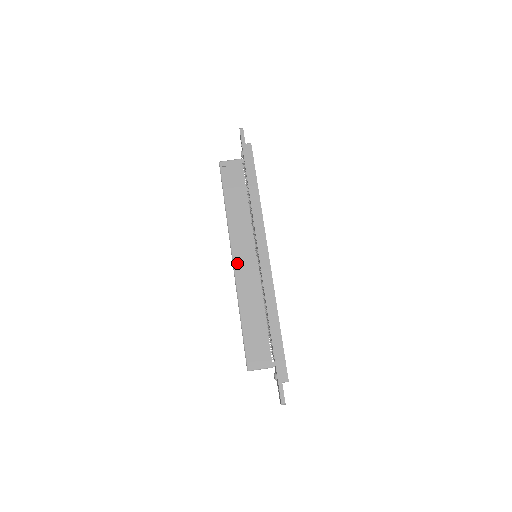
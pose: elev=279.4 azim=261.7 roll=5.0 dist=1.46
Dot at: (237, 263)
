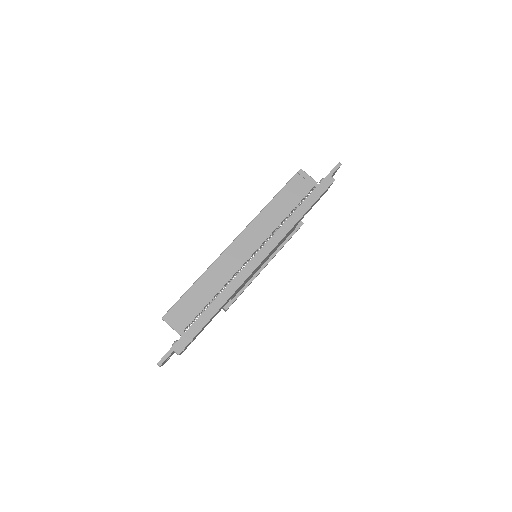
Dot at: (236, 244)
